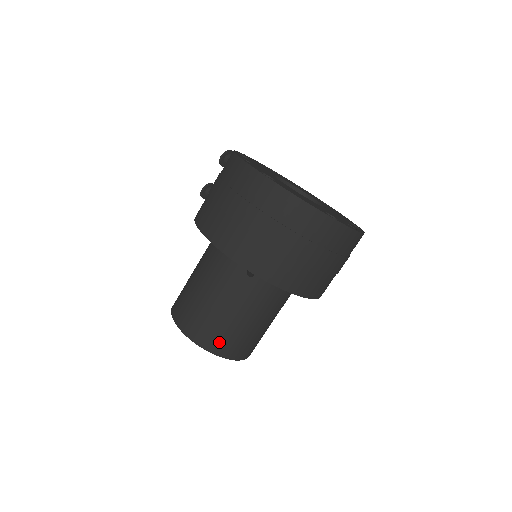
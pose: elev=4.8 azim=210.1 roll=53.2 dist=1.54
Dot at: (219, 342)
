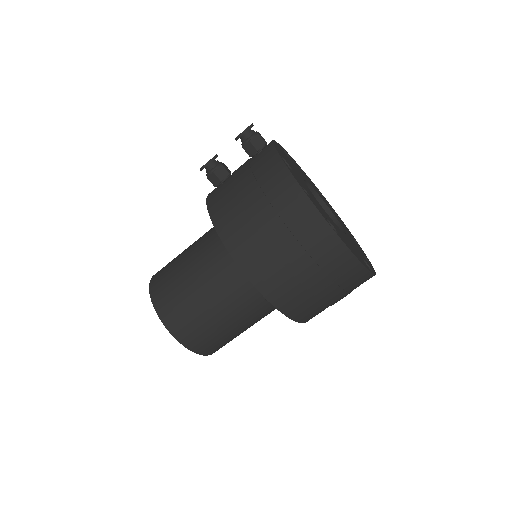
Dot at: (212, 347)
